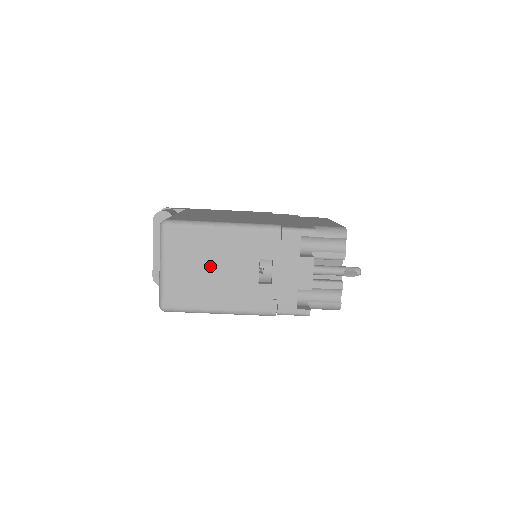
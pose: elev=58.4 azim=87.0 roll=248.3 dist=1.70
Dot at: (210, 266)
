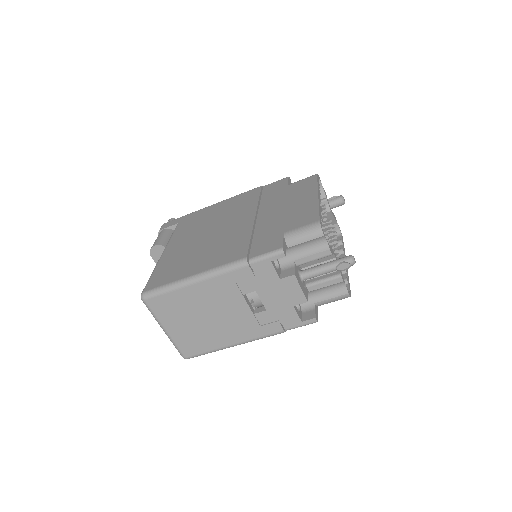
Dot at: (202, 316)
